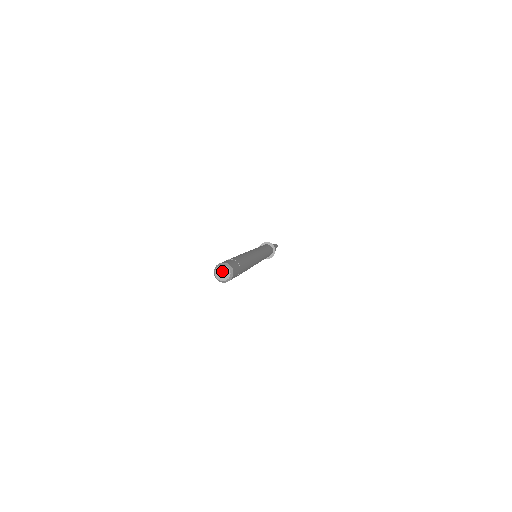
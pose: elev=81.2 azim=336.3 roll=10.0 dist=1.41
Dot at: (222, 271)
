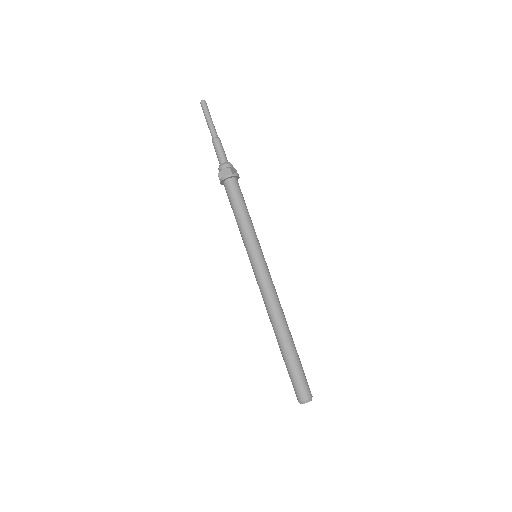
Dot at: (307, 402)
